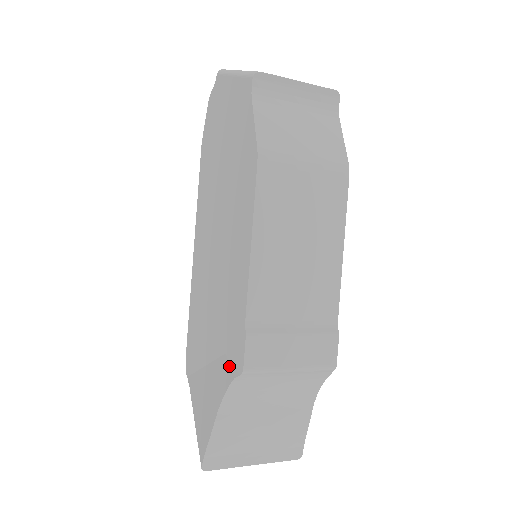
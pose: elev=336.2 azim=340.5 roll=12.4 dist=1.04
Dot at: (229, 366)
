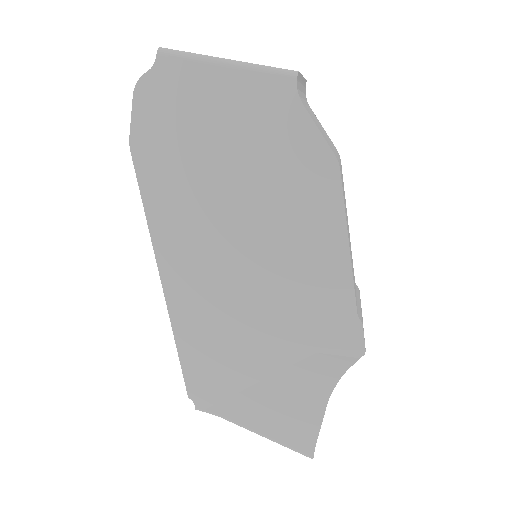
Dot at: (335, 359)
